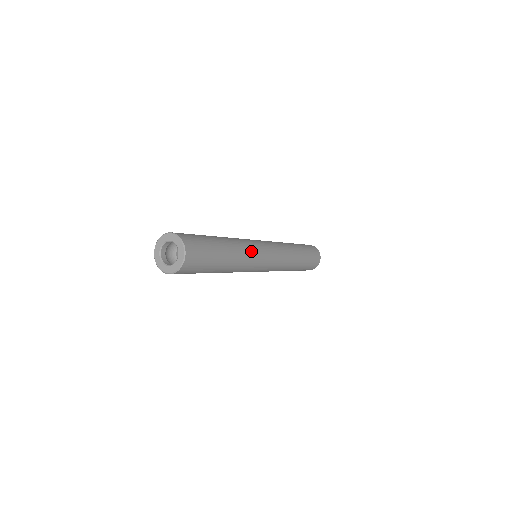
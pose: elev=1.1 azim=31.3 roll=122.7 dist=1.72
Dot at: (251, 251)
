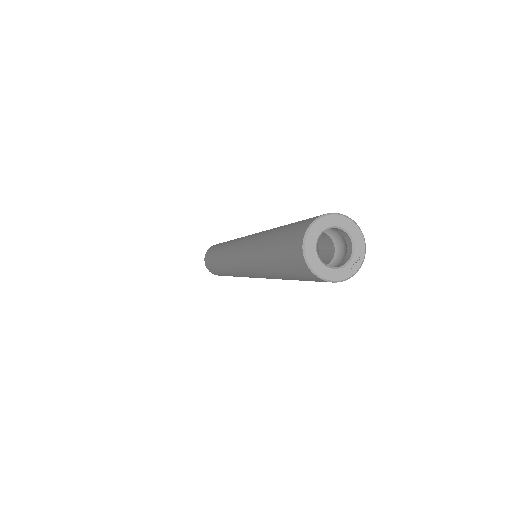
Dot at: occluded
